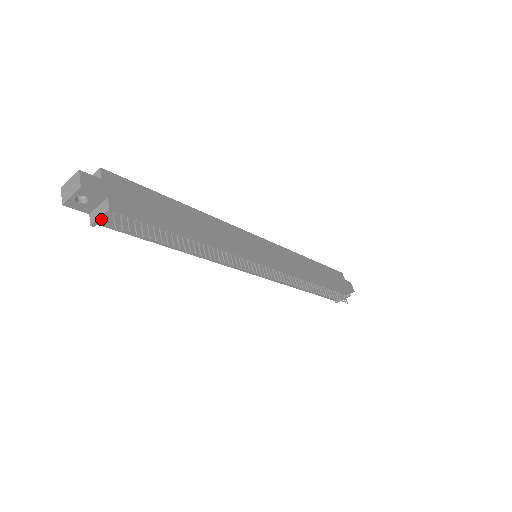
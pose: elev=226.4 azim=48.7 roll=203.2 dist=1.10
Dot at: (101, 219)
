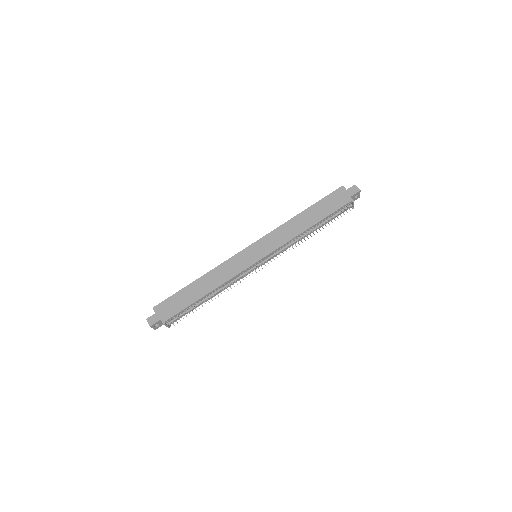
Dot at: (167, 326)
